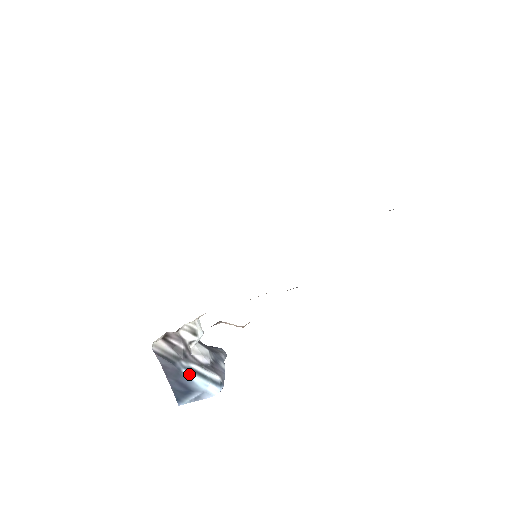
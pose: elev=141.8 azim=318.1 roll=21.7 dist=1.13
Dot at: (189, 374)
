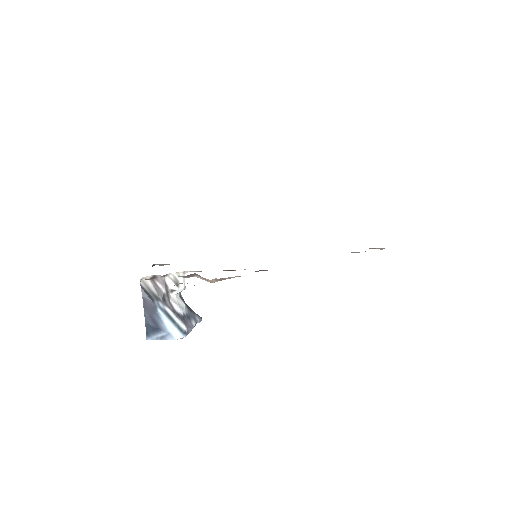
Dot at: (162, 314)
